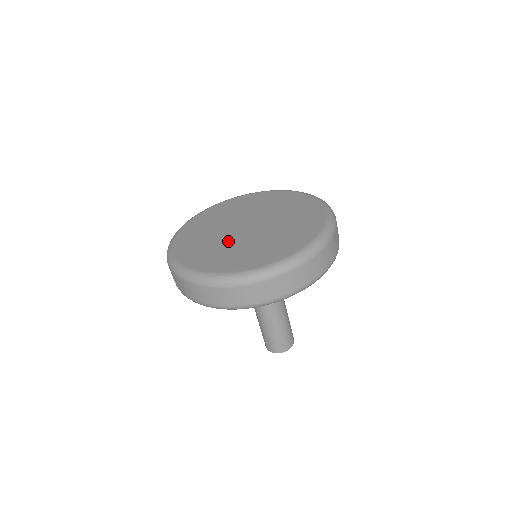
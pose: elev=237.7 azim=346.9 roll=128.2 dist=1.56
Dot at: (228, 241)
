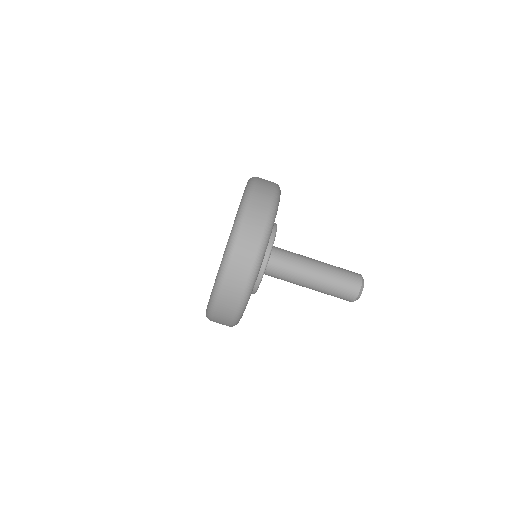
Dot at: occluded
